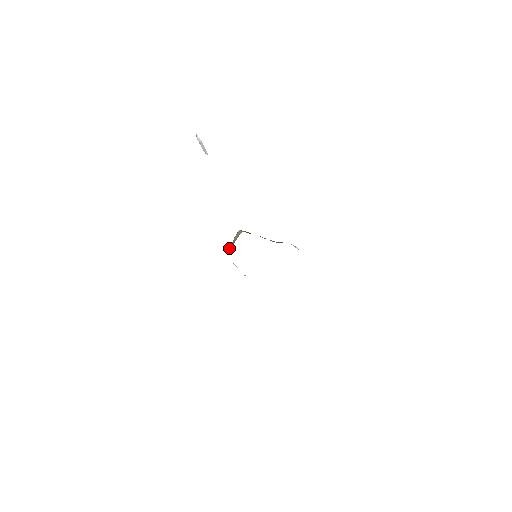
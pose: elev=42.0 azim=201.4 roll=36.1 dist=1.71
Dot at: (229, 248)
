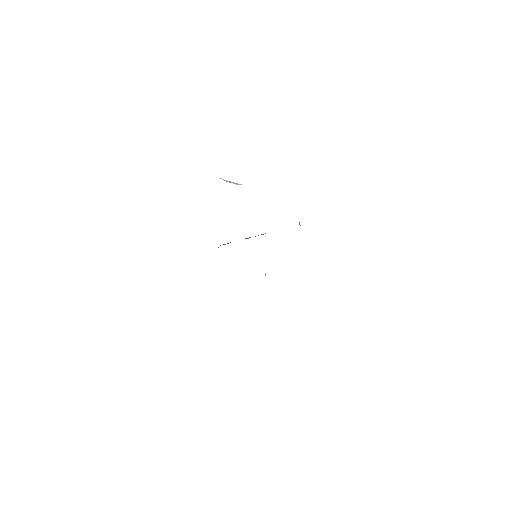
Dot at: occluded
